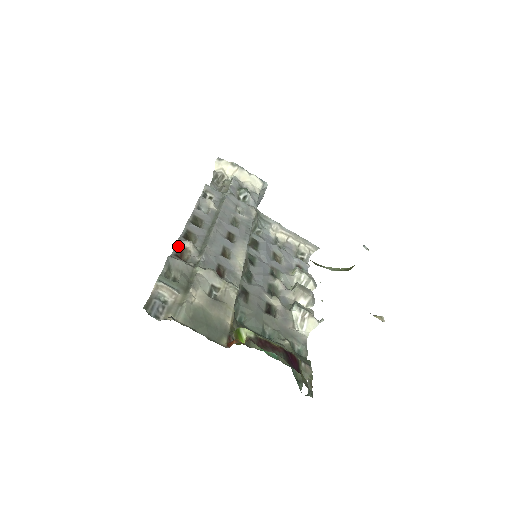
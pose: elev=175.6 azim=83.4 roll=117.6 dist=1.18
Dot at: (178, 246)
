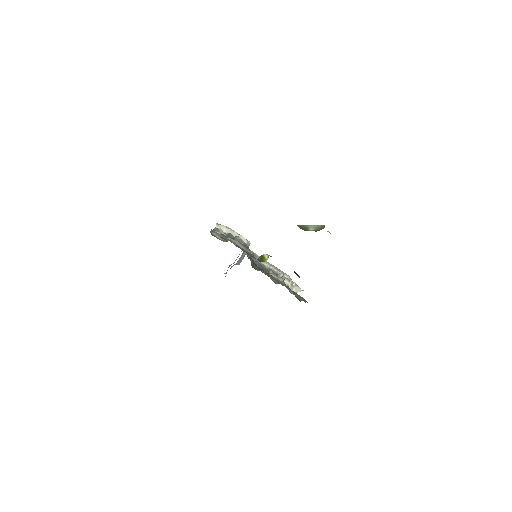
Dot at: occluded
